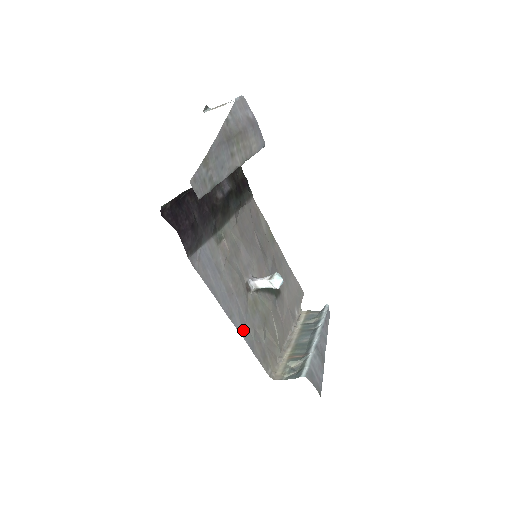
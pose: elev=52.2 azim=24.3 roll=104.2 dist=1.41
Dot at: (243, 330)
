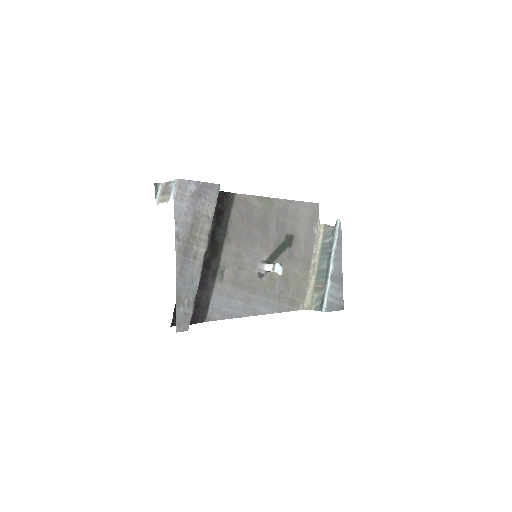
Dot at: (268, 309)
